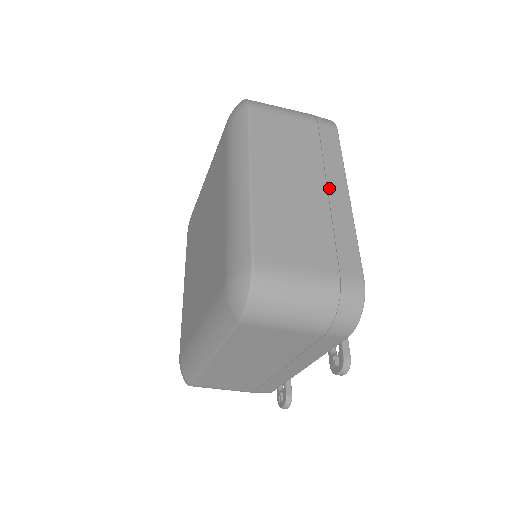
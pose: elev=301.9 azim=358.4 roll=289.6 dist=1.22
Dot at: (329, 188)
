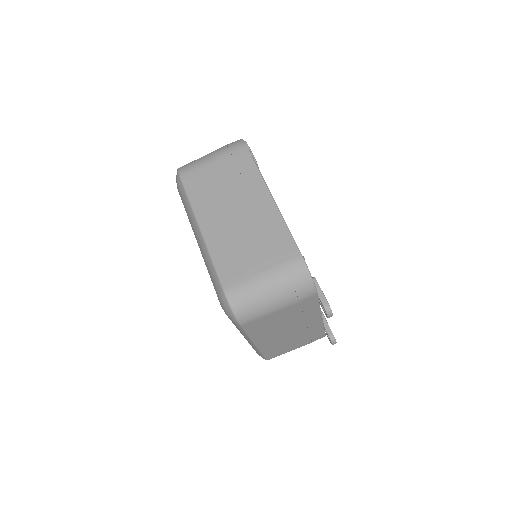
Dot at: (255, 201)
